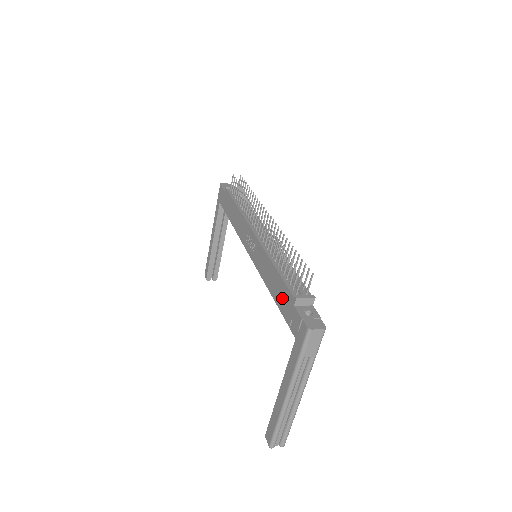
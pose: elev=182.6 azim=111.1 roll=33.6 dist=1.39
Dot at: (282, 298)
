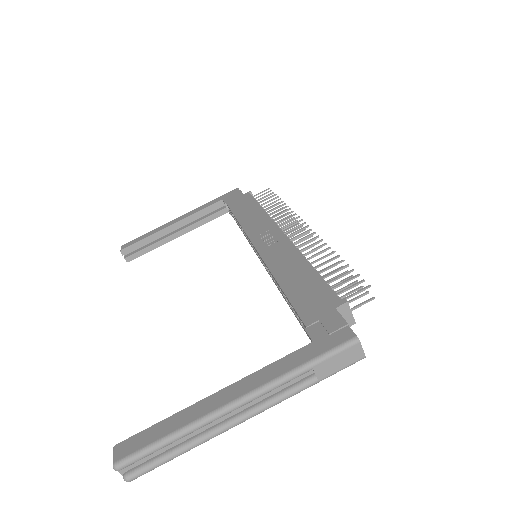
Dot at: (309, 296)
